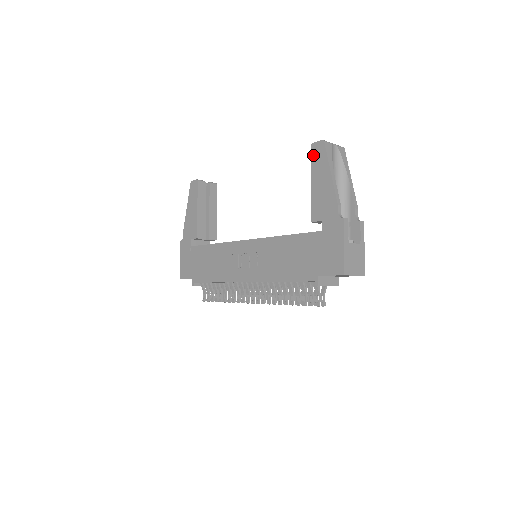
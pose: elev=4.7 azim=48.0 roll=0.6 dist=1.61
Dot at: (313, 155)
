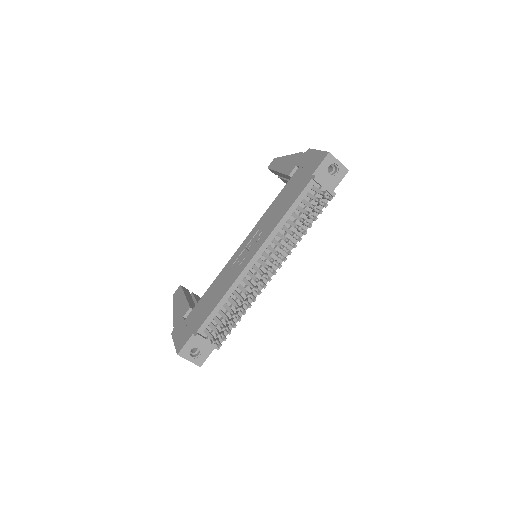
Dot at: (271, 167)
